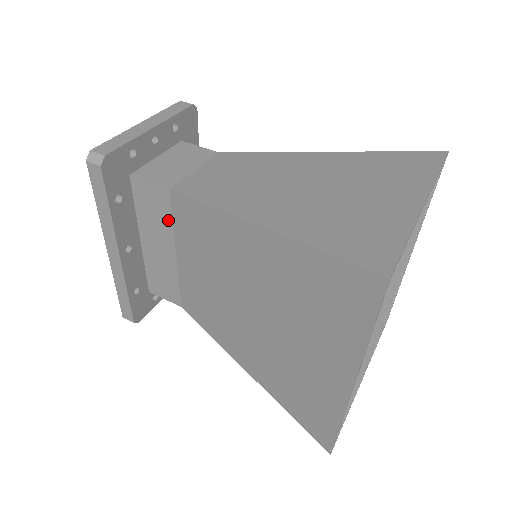
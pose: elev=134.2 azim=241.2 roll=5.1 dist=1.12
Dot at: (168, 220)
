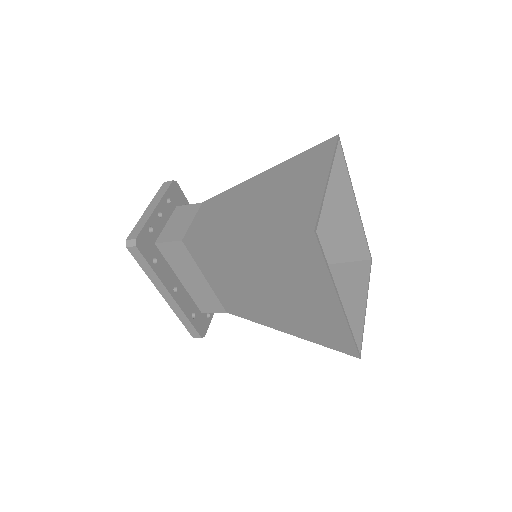
Dot at: (190, 259)
